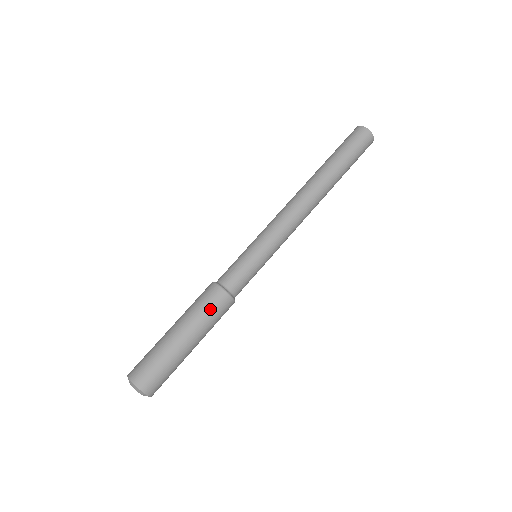
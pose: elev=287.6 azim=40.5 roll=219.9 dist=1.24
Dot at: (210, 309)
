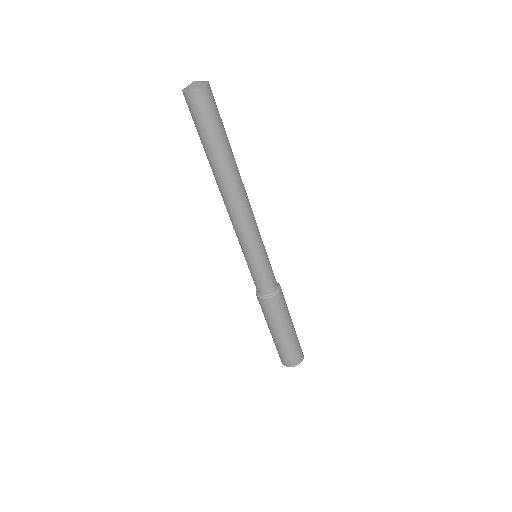
Dot at: (272, 313)
